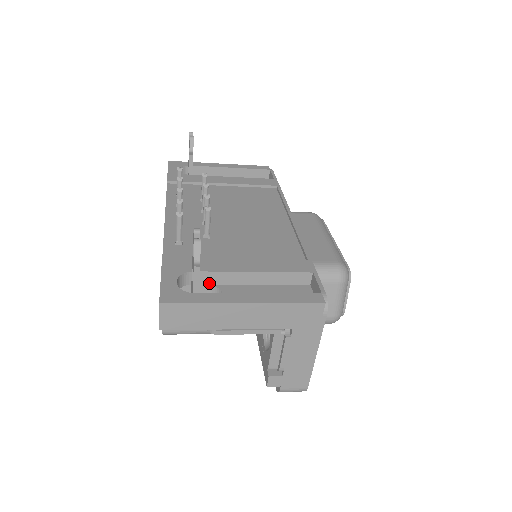
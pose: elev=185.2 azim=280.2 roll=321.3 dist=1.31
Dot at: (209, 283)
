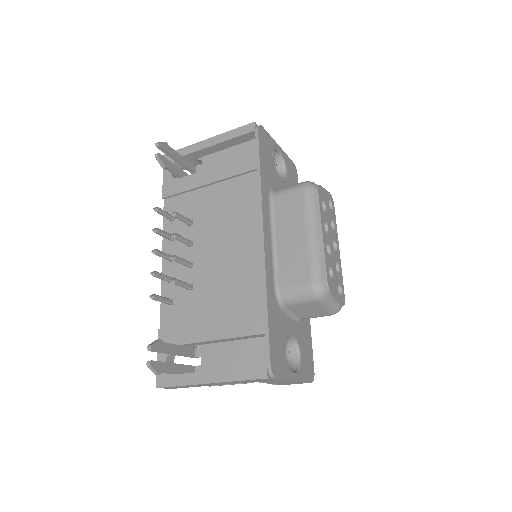
Dot at: (195, 345)
